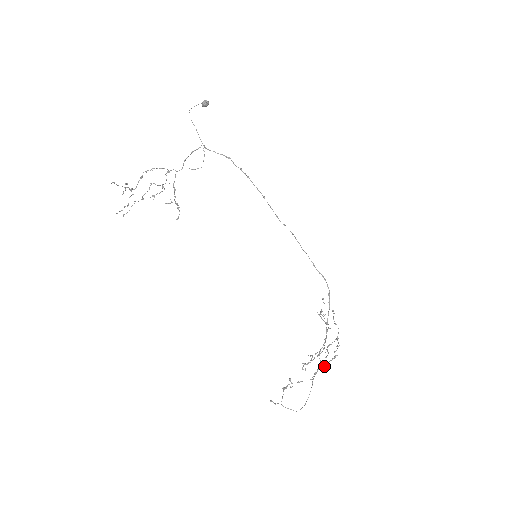
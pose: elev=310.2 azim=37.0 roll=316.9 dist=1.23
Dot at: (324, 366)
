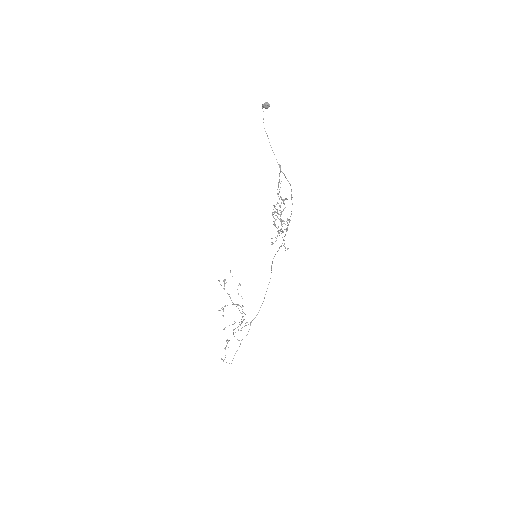
Dot at: (237, 327)
